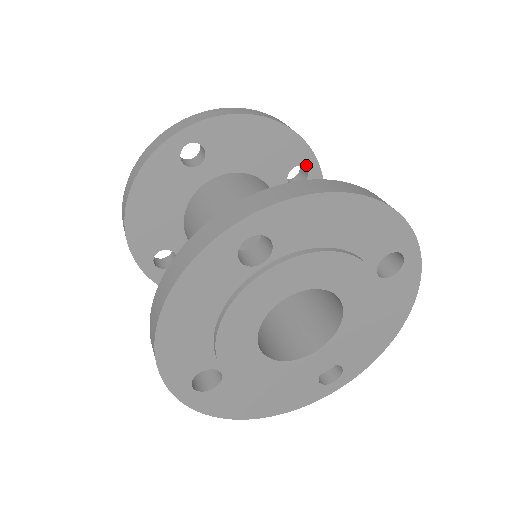
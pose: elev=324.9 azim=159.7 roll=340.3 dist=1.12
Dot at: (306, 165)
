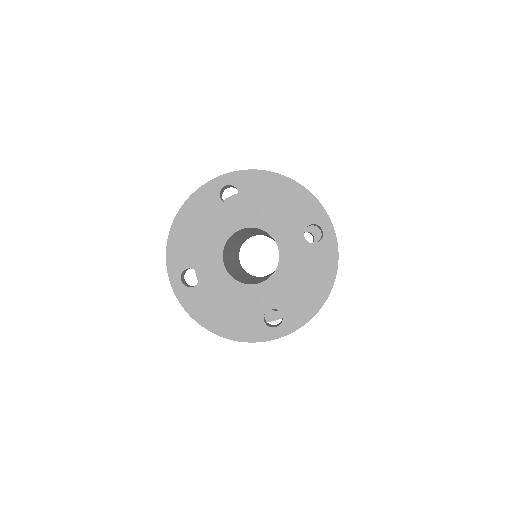
Dot at: (313, 233)
